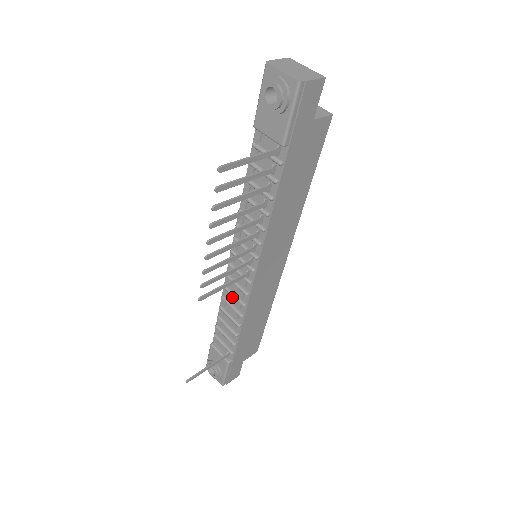
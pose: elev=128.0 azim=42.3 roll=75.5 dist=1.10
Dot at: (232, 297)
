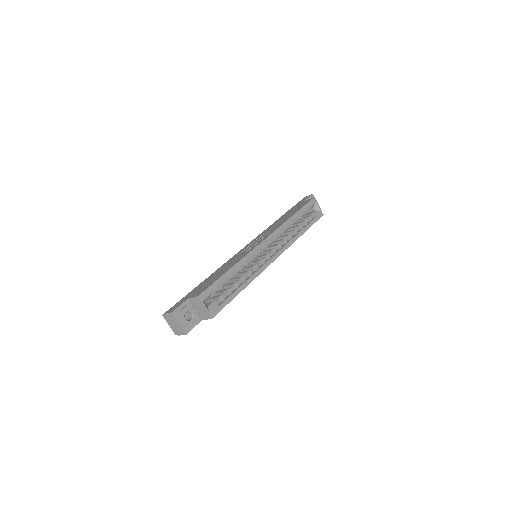
Dot at: occluded
